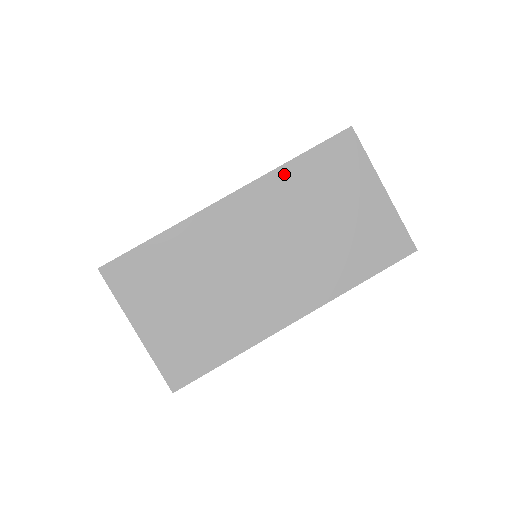
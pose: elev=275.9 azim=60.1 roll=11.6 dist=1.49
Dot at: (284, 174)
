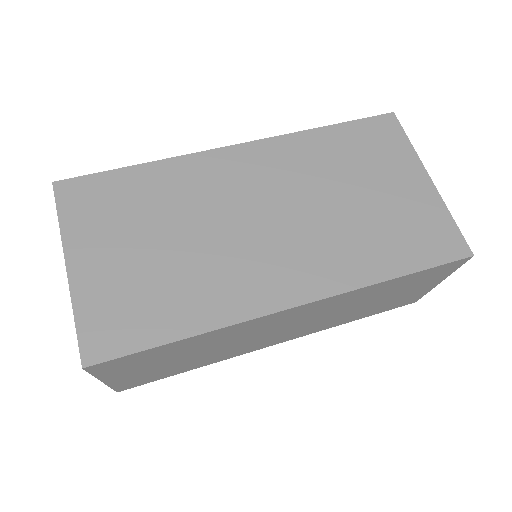
Dot at: (309, 138)
